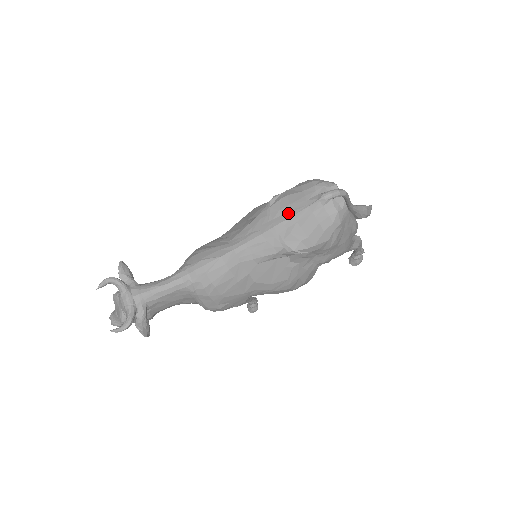
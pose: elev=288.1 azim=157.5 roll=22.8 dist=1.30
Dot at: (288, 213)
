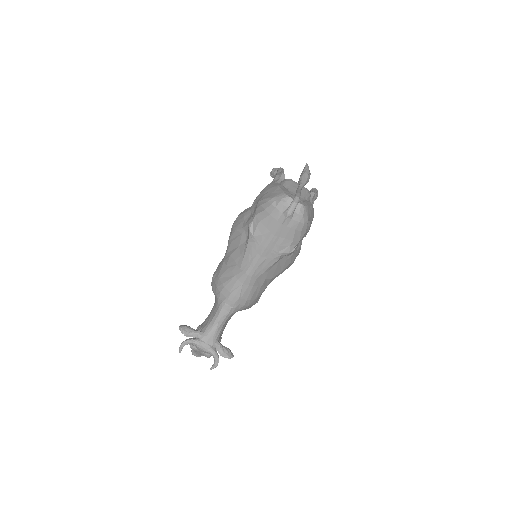
Dot at: (270, 235)
